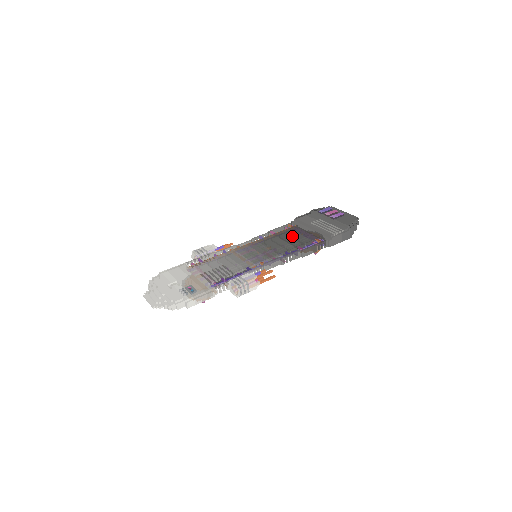
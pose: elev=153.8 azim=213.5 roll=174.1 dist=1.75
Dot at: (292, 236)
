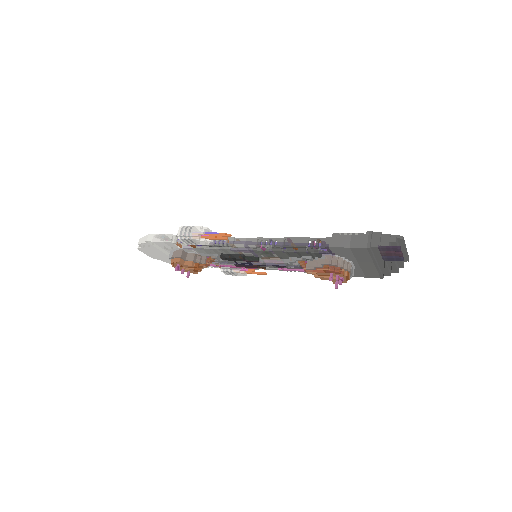
Dot at: occluded
